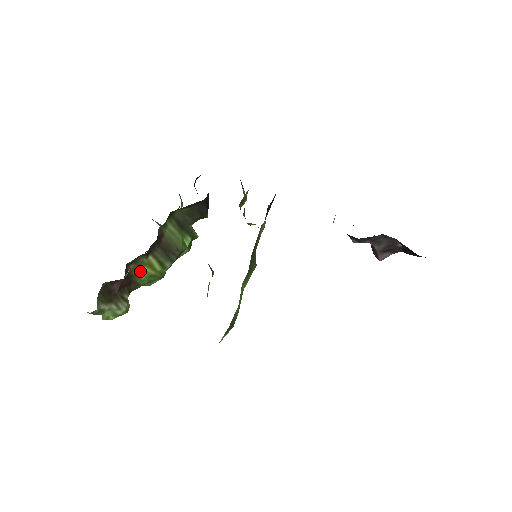
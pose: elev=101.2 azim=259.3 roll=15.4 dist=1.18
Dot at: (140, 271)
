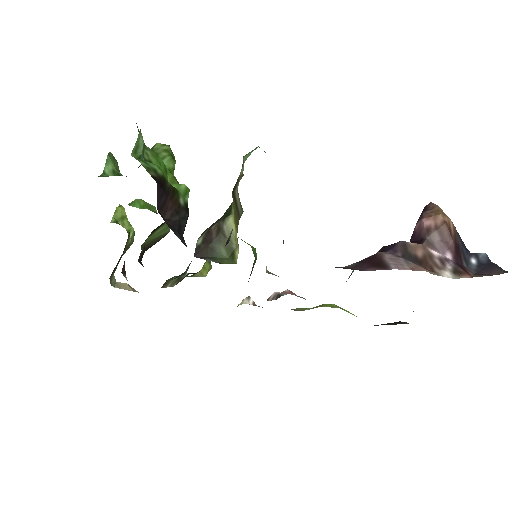
Dot at: occluded
